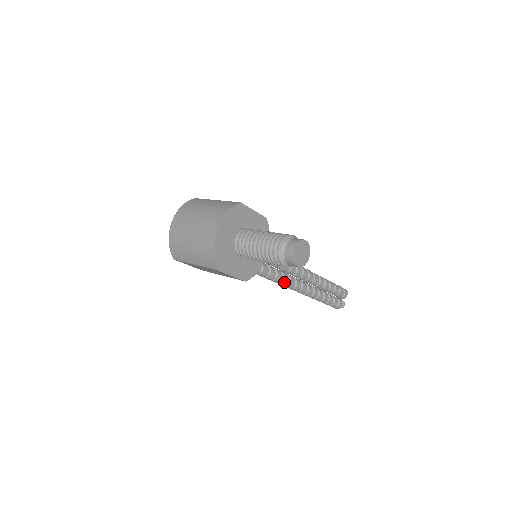
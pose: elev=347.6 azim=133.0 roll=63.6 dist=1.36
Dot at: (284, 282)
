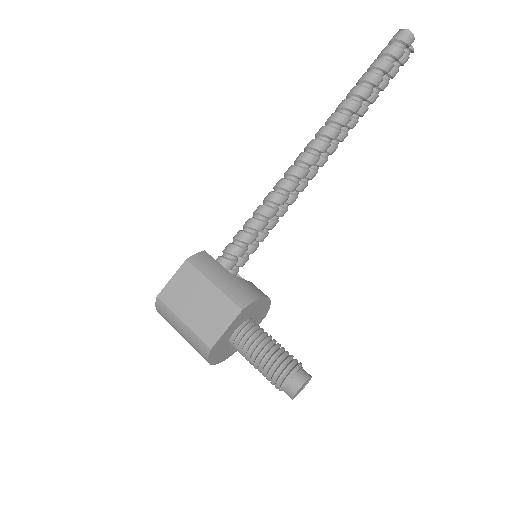
Dot at: (303, 189)
